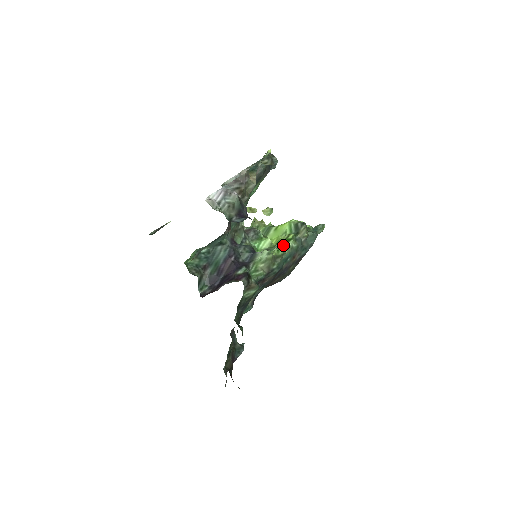
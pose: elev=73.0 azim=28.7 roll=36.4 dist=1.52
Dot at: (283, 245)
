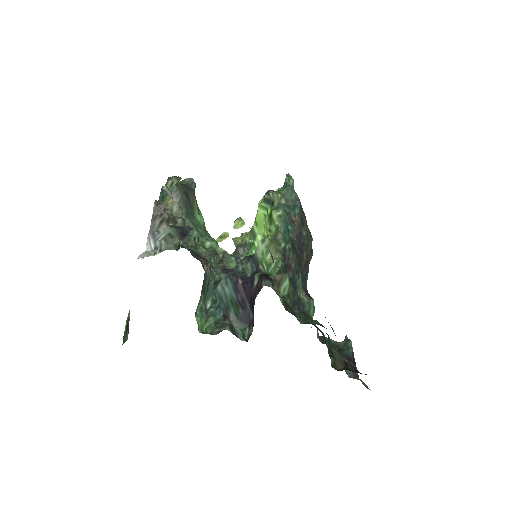
Dot at: (271, 224)
